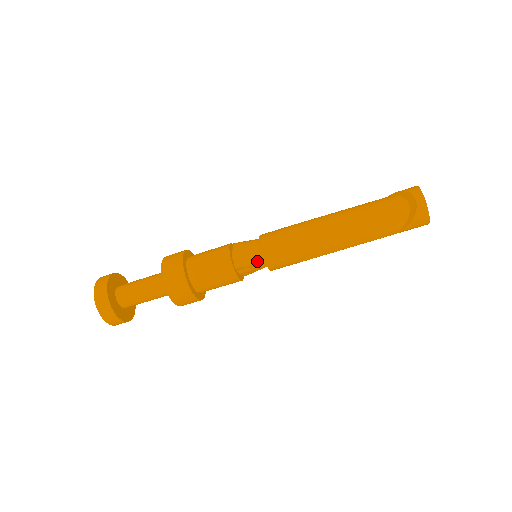
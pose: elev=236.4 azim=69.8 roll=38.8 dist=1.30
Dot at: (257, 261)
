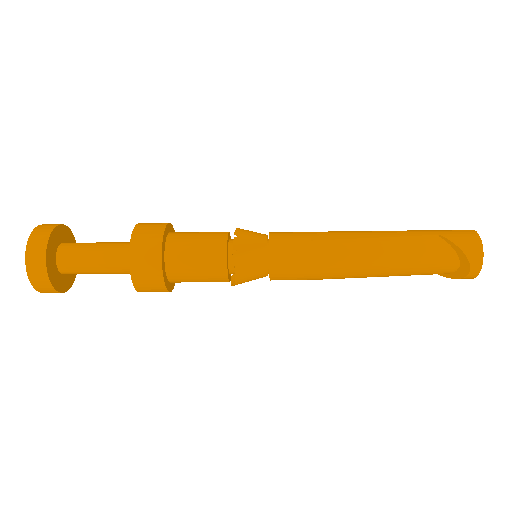
Dot at: occluded
